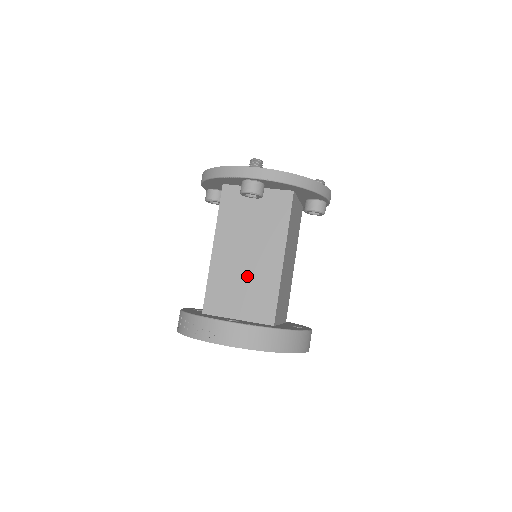
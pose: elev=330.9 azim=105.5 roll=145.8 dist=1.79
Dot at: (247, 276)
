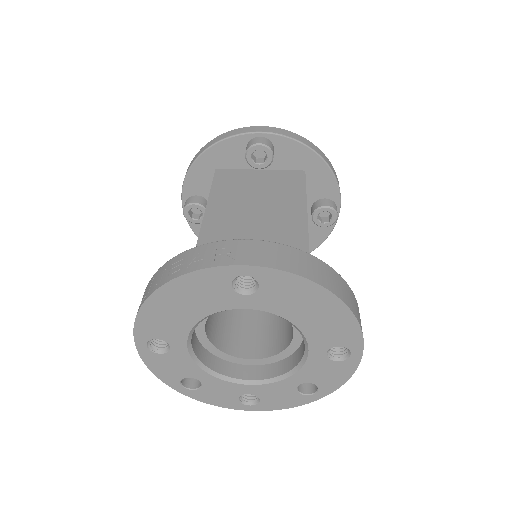
Dot at: (258, 236)
